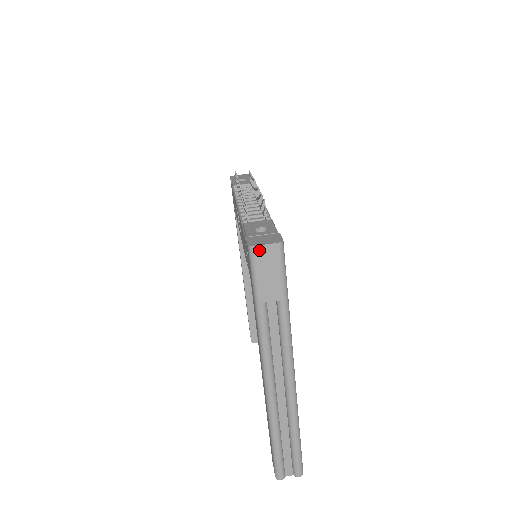
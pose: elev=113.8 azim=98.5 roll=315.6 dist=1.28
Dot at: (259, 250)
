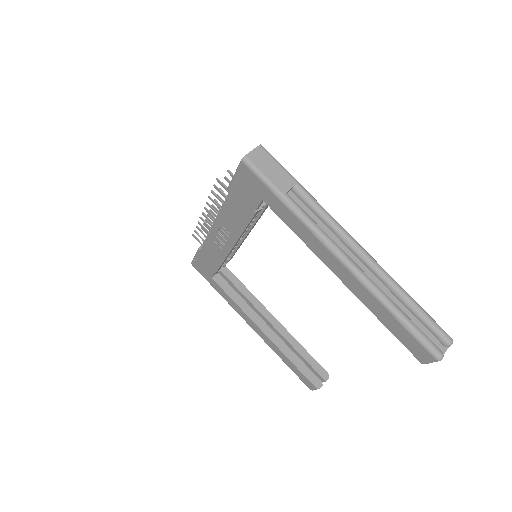
Dot at: (251, 156)
